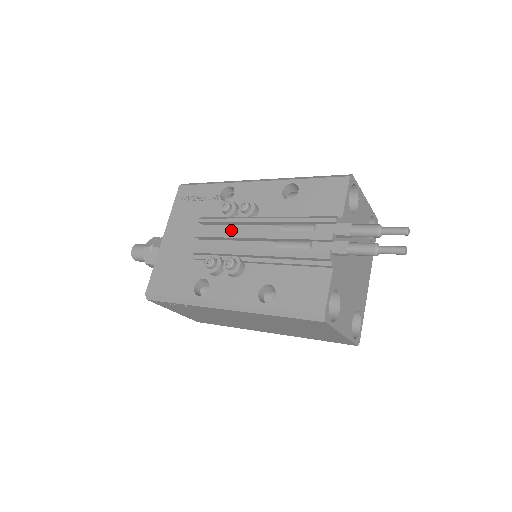
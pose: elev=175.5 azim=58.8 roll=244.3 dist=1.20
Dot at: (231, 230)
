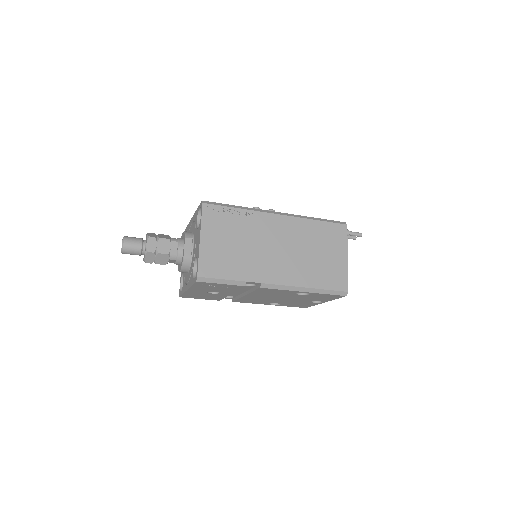
Dot at: occluded
